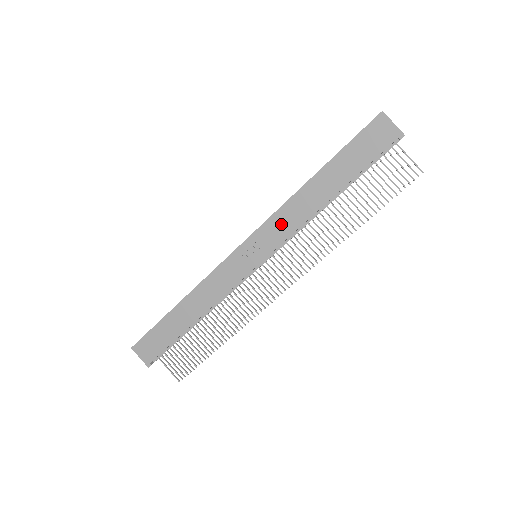
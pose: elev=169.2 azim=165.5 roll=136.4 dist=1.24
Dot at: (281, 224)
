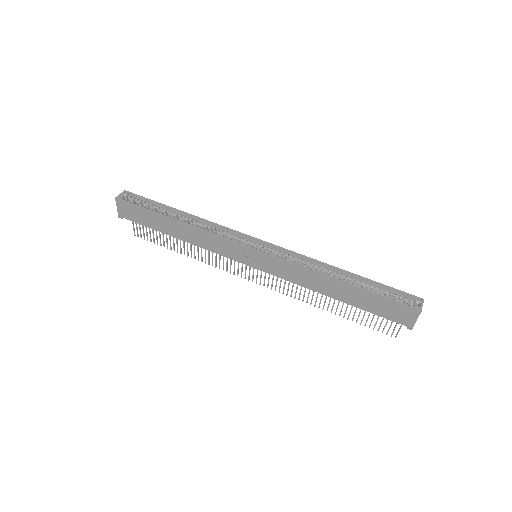
Dot at: (290, 272)
